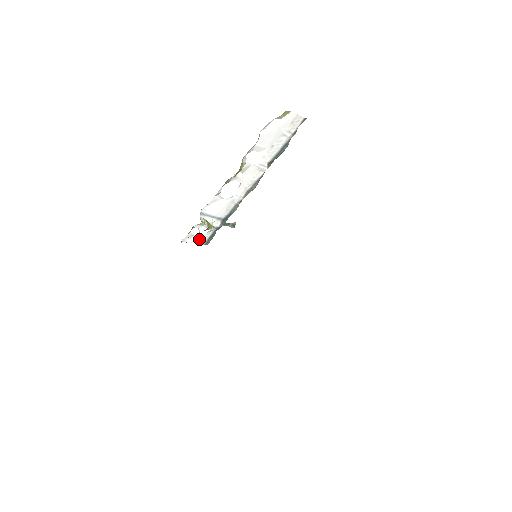
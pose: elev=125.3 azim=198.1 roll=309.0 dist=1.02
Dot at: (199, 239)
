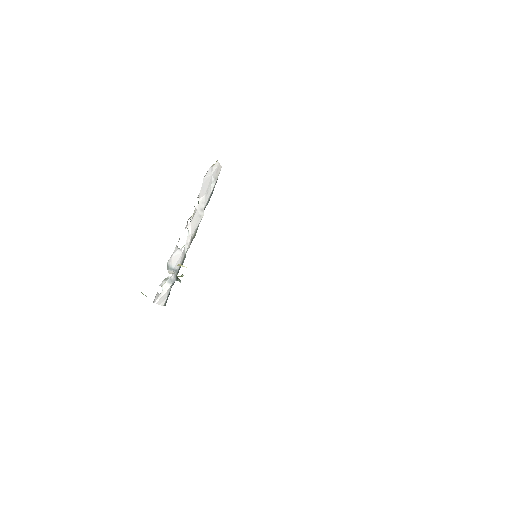
Dot at: (162, 298)
